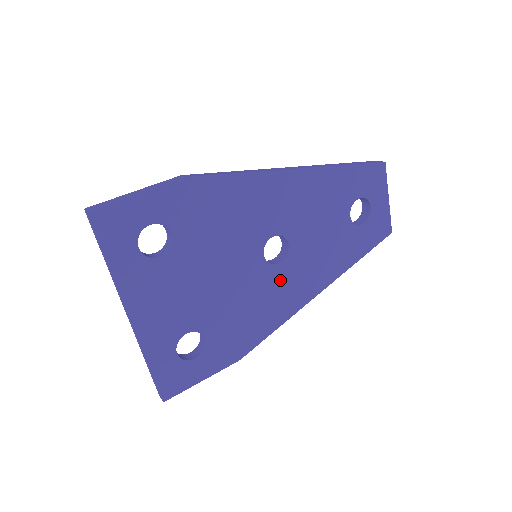
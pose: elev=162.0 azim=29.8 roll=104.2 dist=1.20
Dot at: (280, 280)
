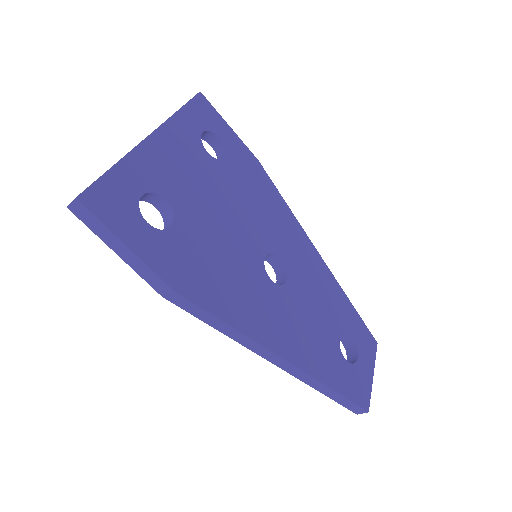
Dot at: (263, 292)
